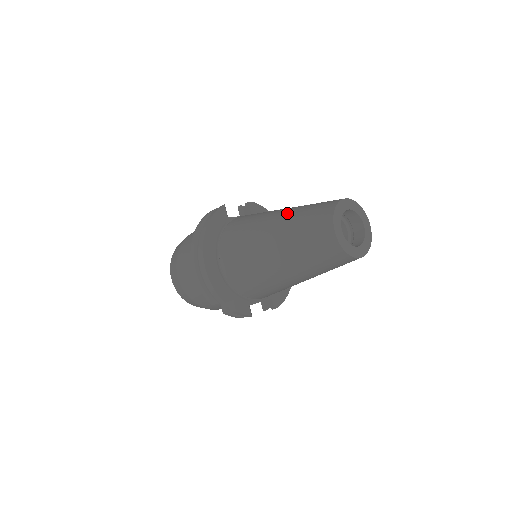
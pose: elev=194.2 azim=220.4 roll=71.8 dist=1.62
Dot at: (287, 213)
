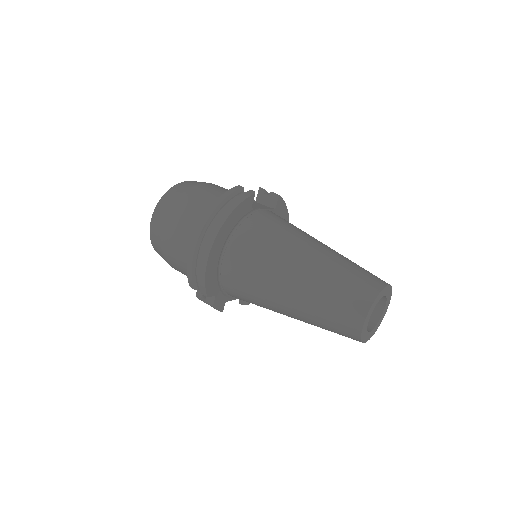
Dot at: (323, 259)
